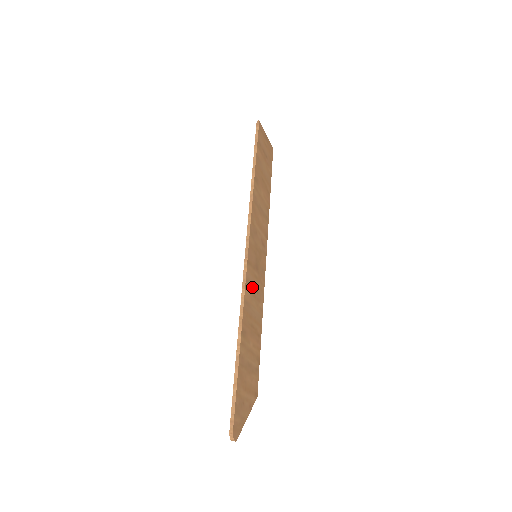
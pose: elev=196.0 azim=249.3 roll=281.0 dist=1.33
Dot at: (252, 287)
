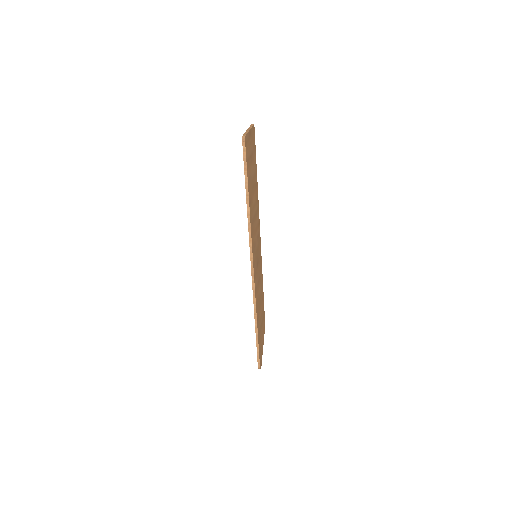
Dot at: (257, 283)
